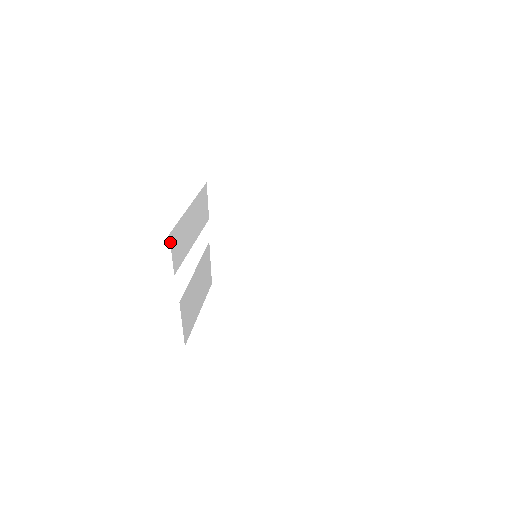
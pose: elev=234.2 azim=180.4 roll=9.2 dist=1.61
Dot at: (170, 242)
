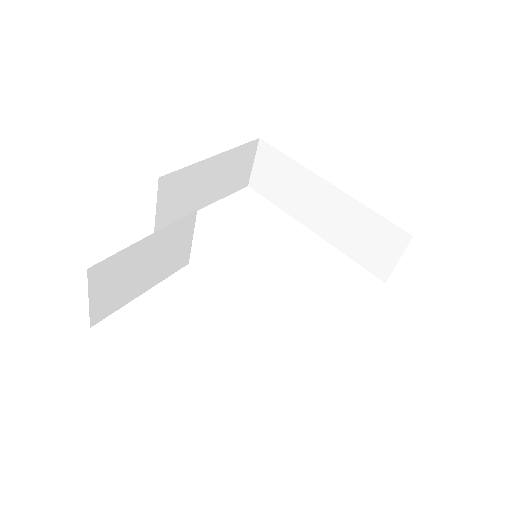
Dot at: (158, 188)
